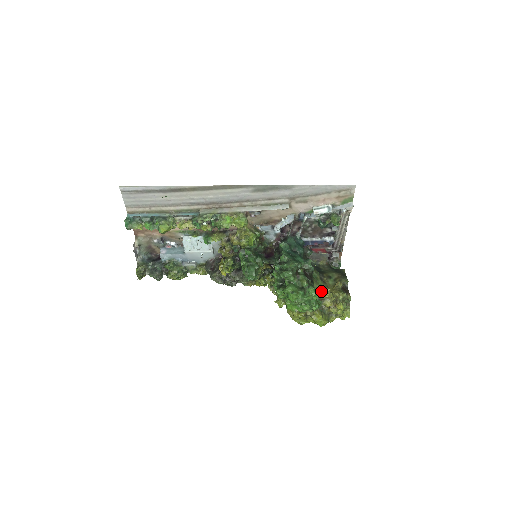
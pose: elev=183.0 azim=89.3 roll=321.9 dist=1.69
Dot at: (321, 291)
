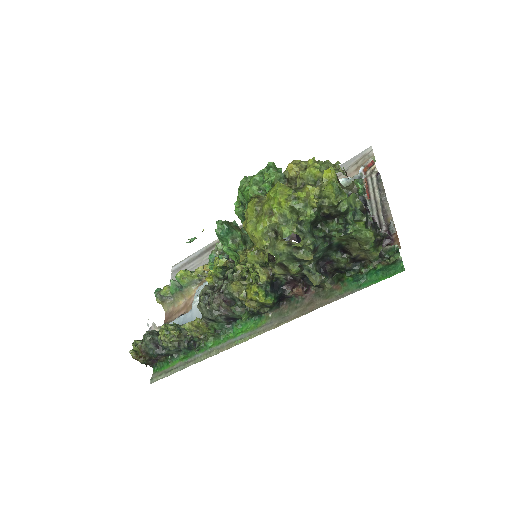
Dot at: occluded
